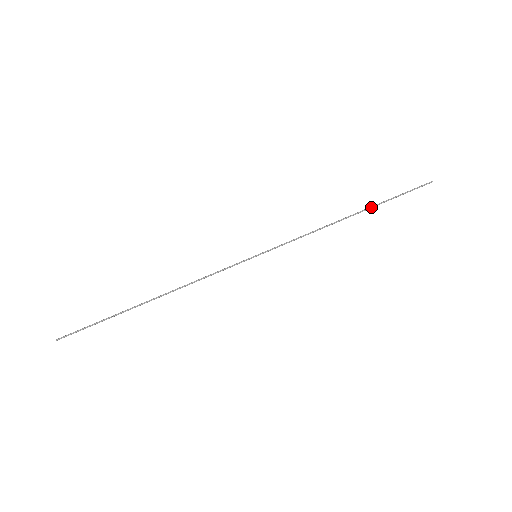
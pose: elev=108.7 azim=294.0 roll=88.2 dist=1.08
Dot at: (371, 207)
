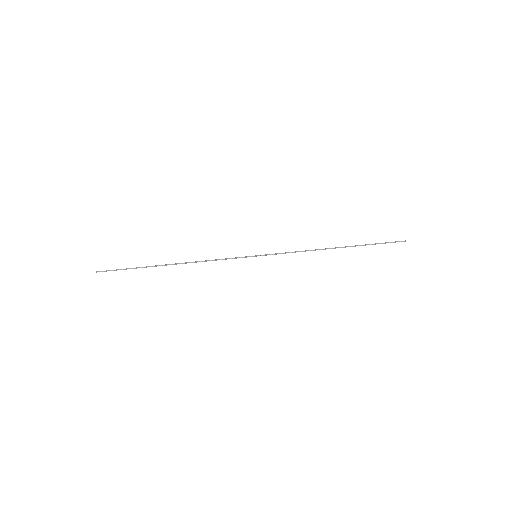
Dot at: (353, 246)
